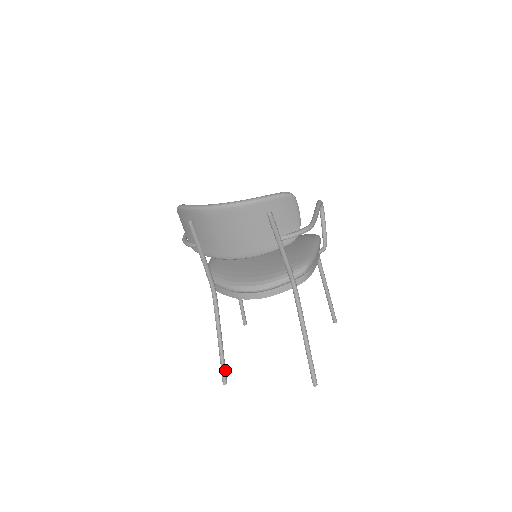
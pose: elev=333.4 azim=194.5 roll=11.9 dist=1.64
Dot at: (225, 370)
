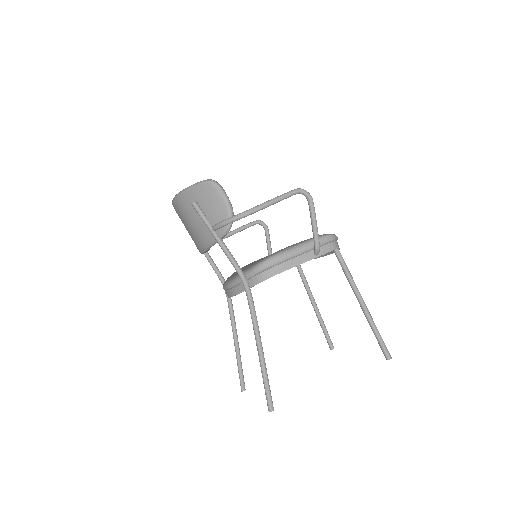
Dot at: (241, 376)
